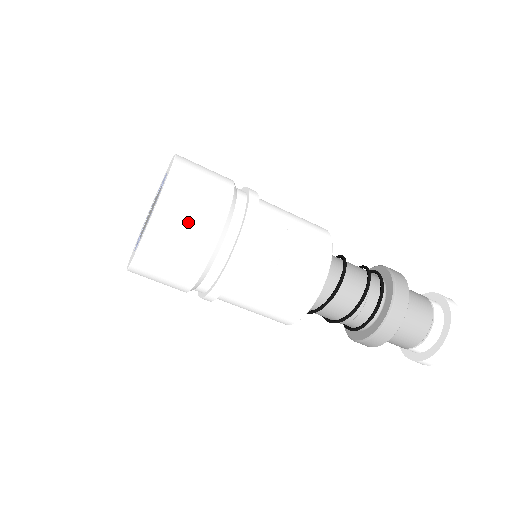
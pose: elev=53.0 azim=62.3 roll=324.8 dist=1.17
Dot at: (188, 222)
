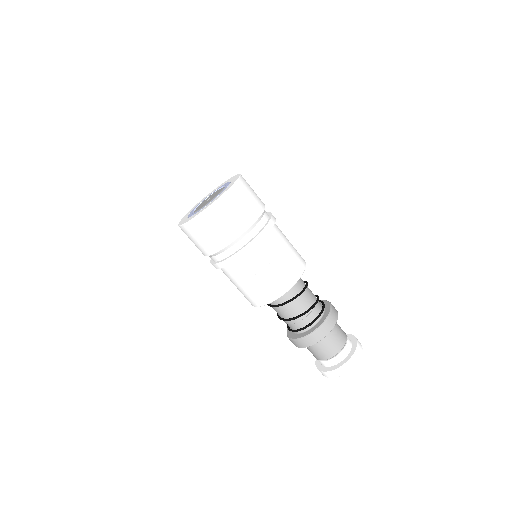
Dot at: (235, 212)
